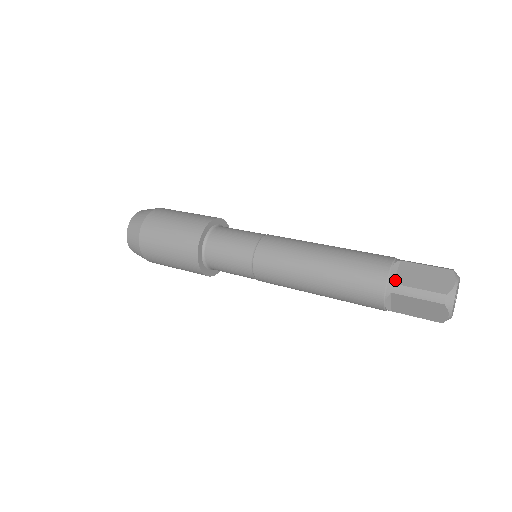
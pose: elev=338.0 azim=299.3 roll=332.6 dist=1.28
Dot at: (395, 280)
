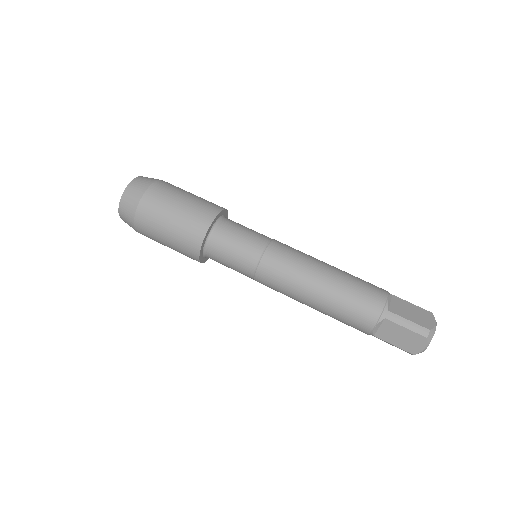
Dot at: (390, 308)
